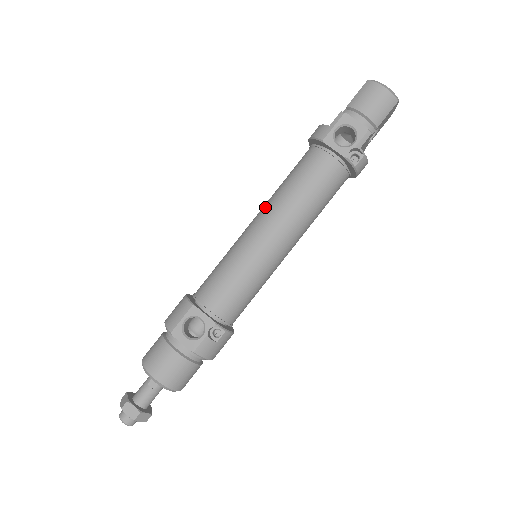
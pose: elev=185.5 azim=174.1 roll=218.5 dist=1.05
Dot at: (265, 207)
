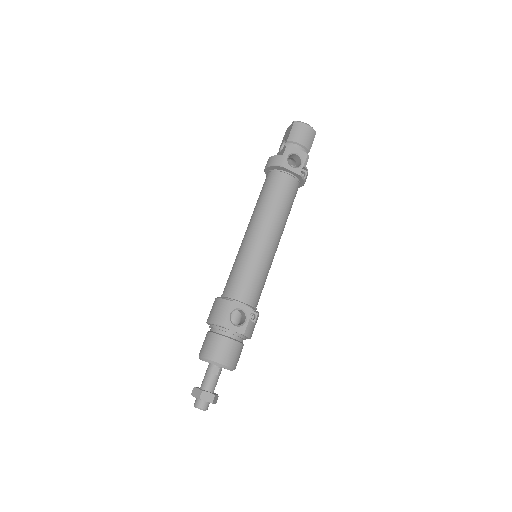
Dot at: (256, 219)
